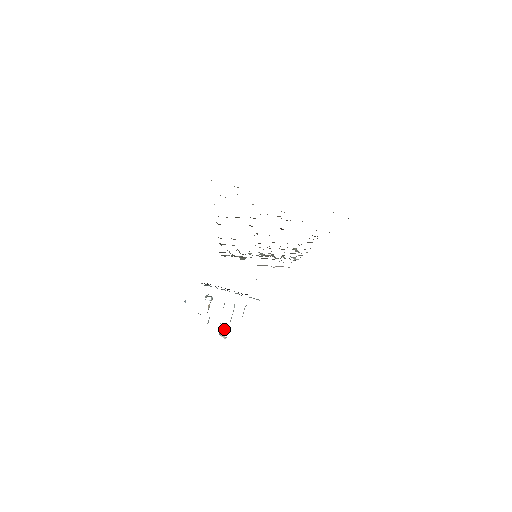
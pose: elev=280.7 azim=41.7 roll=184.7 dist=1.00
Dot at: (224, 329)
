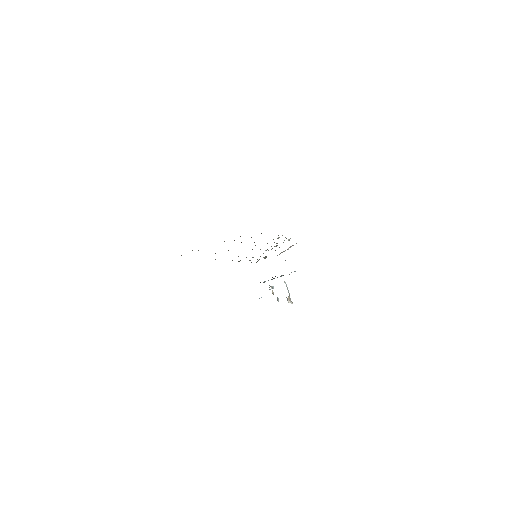
Dot at: (288, 299)
